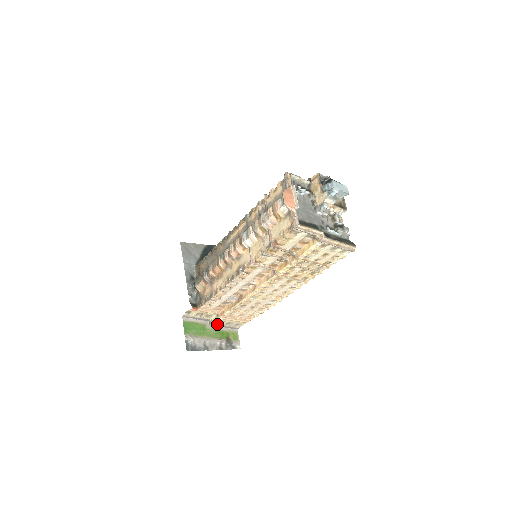
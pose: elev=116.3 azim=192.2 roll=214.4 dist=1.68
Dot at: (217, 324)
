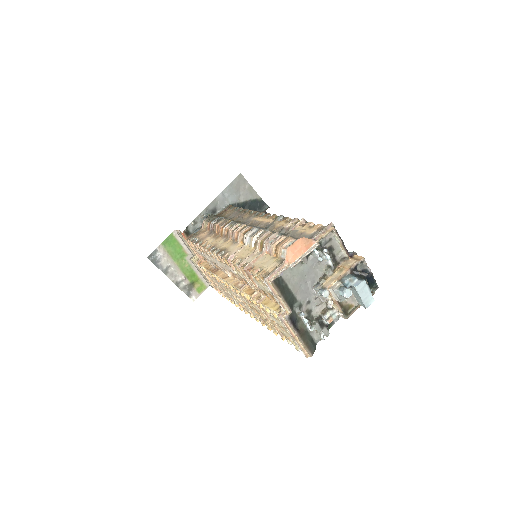
Dot at: (196, 265)
